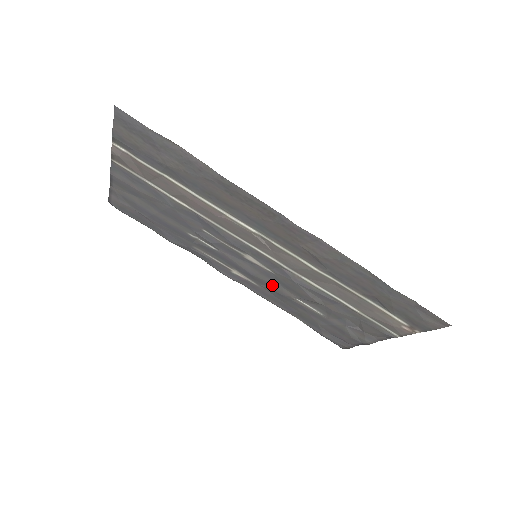
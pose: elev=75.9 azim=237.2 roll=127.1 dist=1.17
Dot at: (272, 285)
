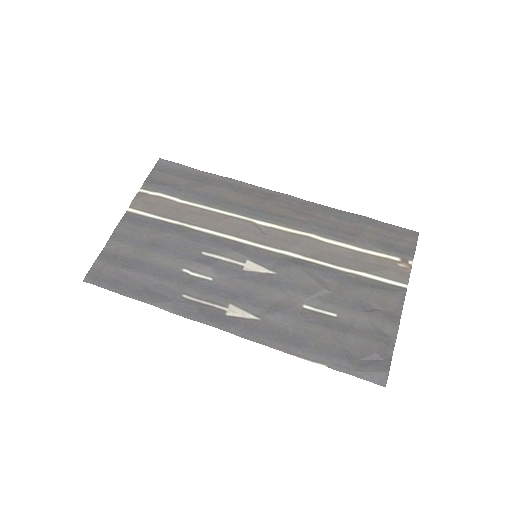
Dot at: (275, 300)
